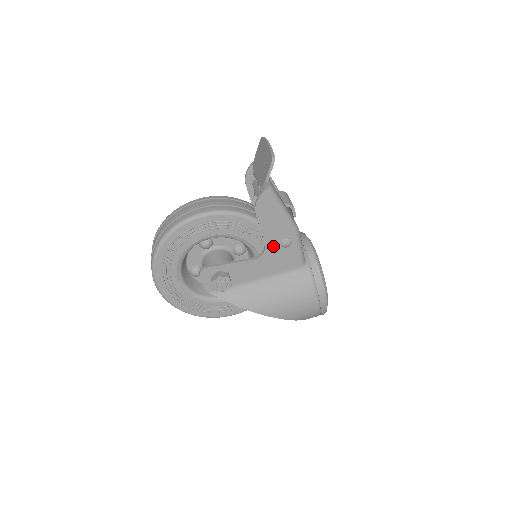
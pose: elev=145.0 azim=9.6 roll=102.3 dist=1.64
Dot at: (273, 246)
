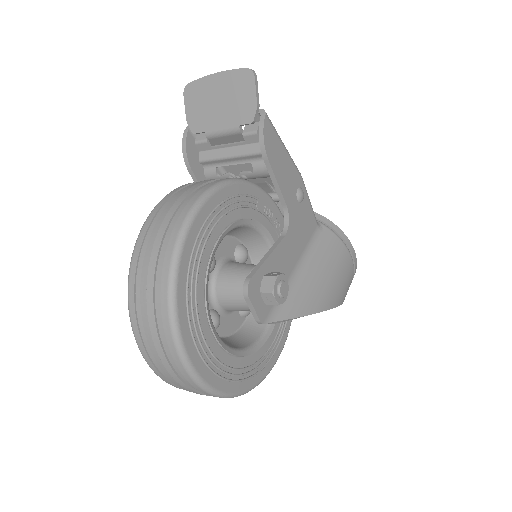
Dot at: (292, 205)
